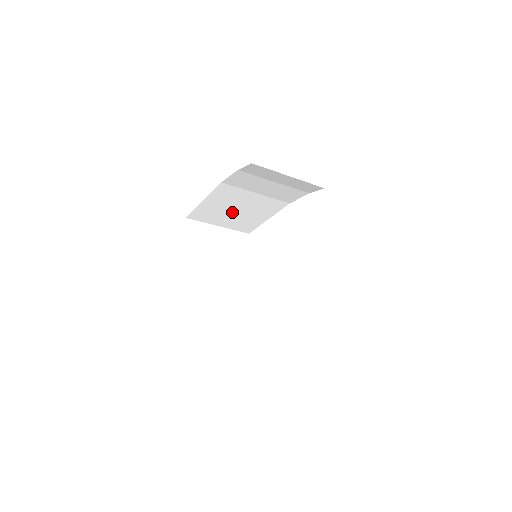
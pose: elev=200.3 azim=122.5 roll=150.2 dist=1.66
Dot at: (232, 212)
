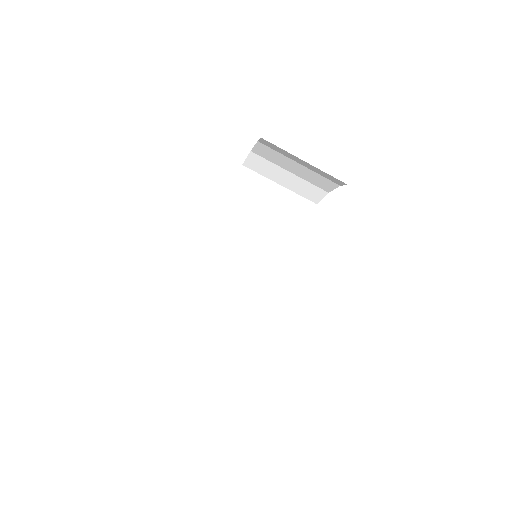
Dot at: (221, 296)
